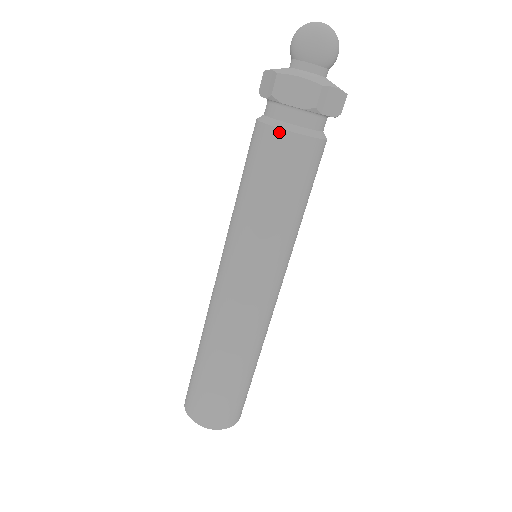
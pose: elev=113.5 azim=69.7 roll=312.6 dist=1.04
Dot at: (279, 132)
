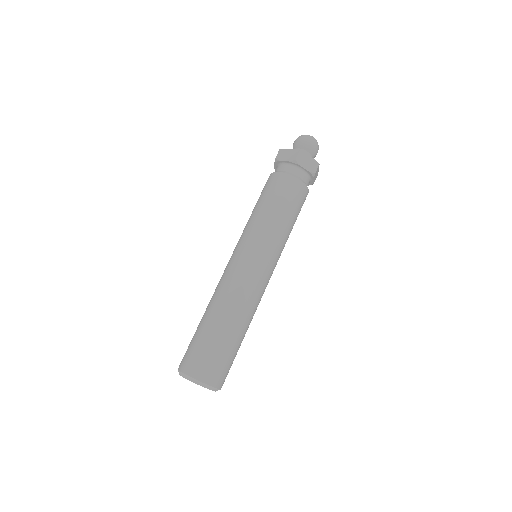
Dot at: (276, 174)
